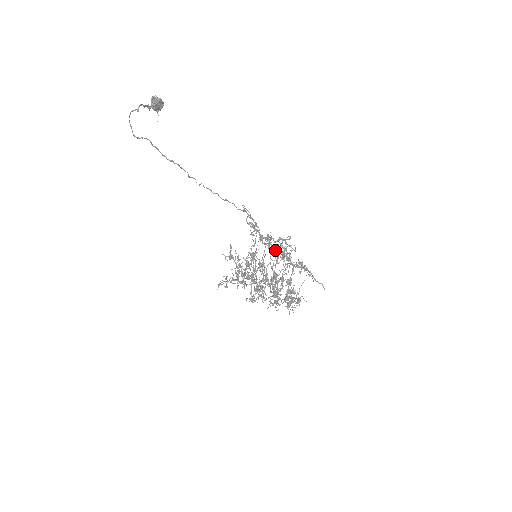
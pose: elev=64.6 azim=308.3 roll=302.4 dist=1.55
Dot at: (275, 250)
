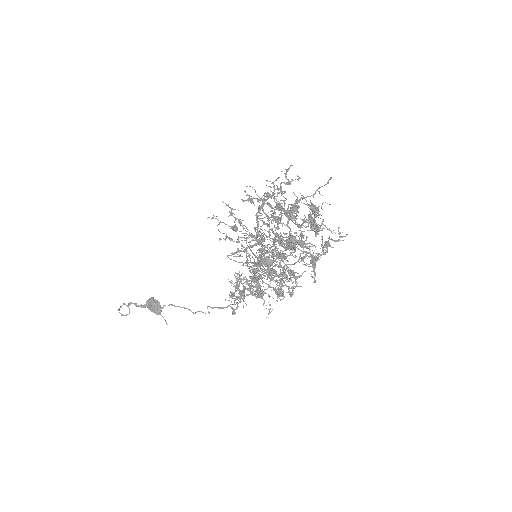
Dot at: occluded
